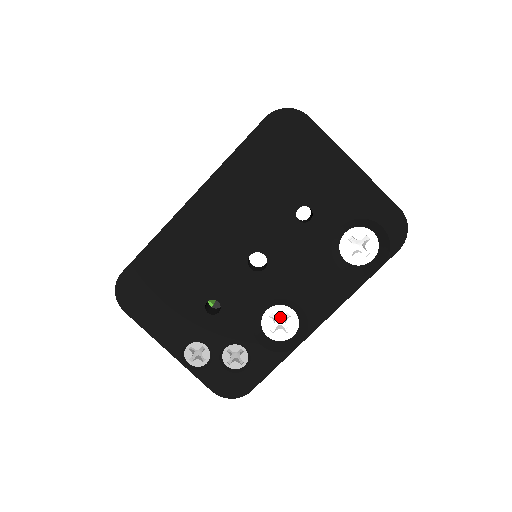
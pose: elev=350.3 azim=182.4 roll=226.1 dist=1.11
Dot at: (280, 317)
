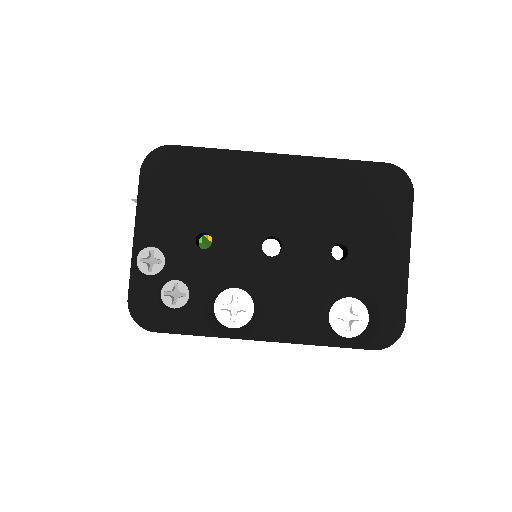
Dot at: (239, 304)
